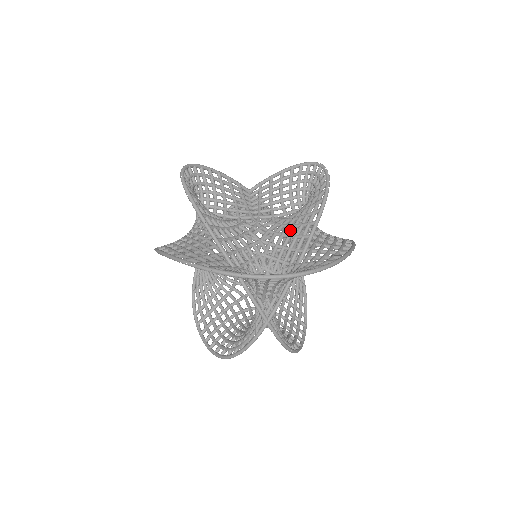
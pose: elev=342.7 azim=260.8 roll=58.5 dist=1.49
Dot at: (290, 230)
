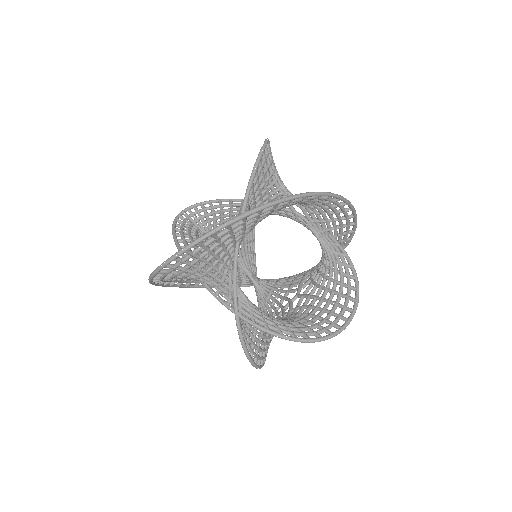
Dot at: occluded
